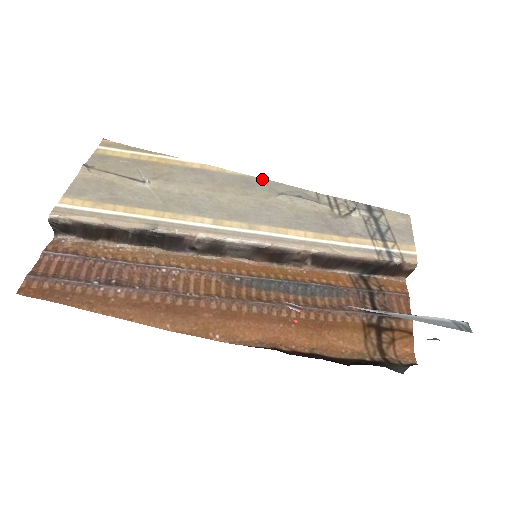
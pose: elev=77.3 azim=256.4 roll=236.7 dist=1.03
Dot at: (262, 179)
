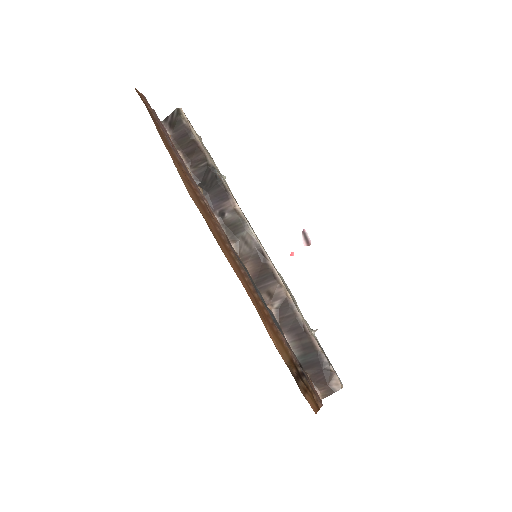
Dot at: occluded
